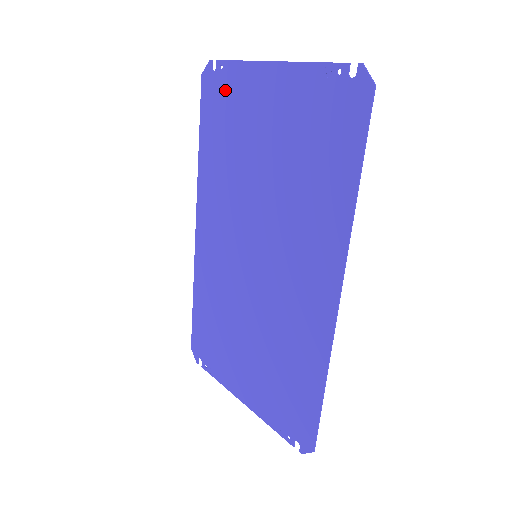
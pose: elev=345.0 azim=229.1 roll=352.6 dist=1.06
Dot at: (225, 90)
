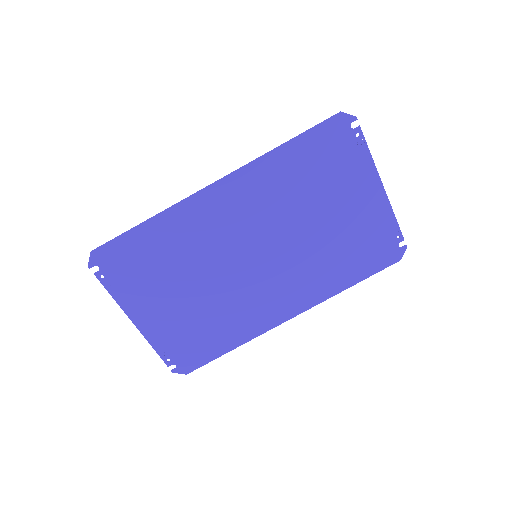
Dot at: (345, 150)
